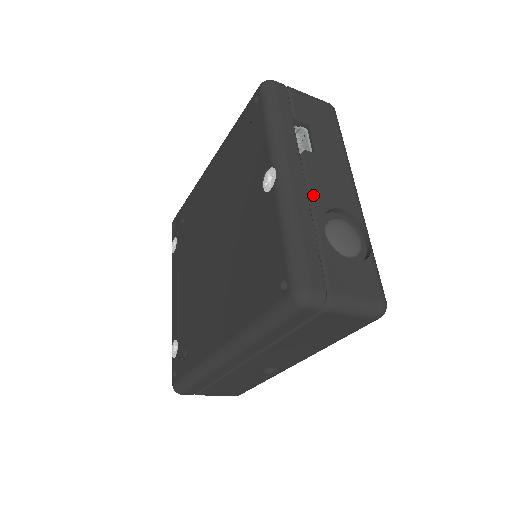
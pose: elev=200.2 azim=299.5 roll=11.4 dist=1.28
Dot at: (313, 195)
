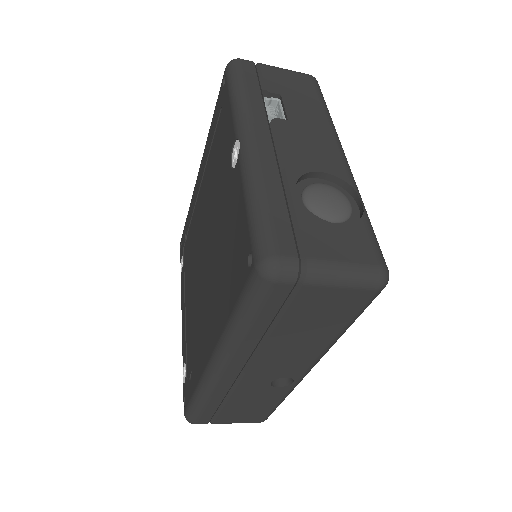
Dot at: (284, 160)
